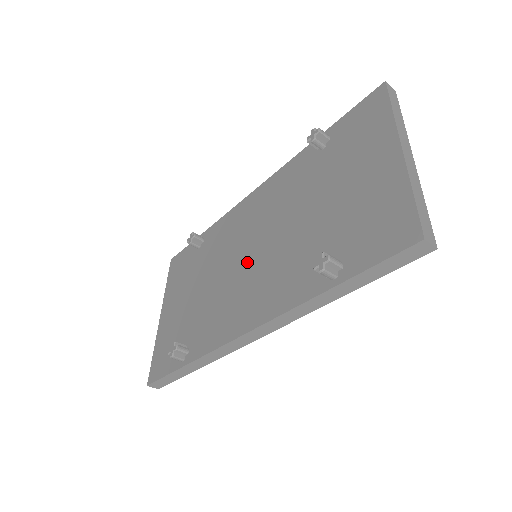
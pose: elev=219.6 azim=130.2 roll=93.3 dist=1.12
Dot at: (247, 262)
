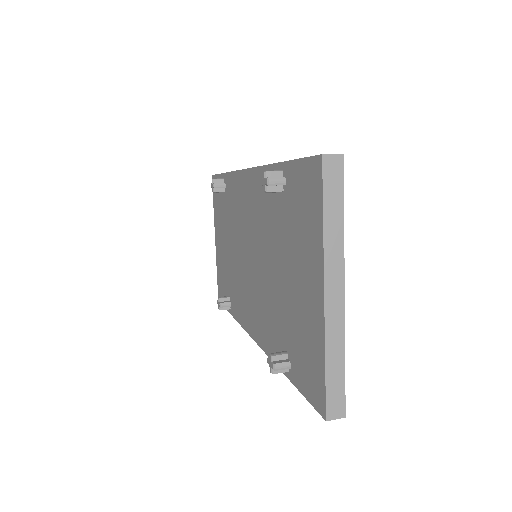
Dot at: (248, 264)
